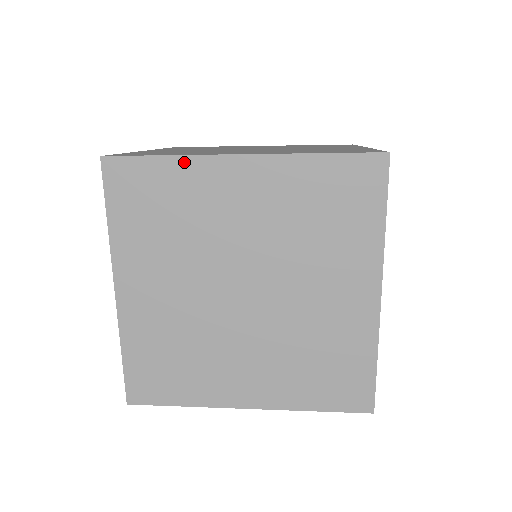
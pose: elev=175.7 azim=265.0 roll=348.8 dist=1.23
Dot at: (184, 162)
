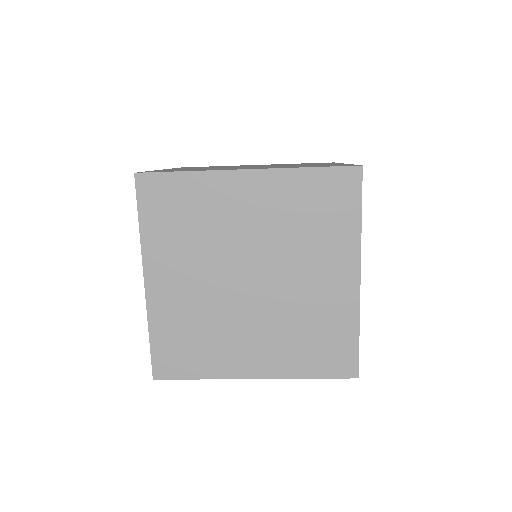
Dot at: (202, 176)
